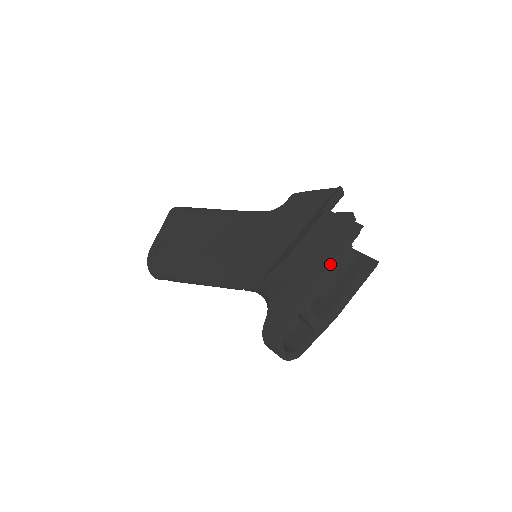
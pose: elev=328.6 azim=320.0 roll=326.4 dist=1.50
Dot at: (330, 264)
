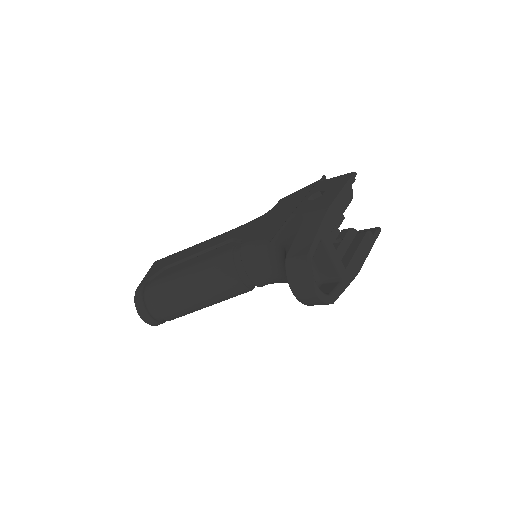
Dot at: (337, 196)
